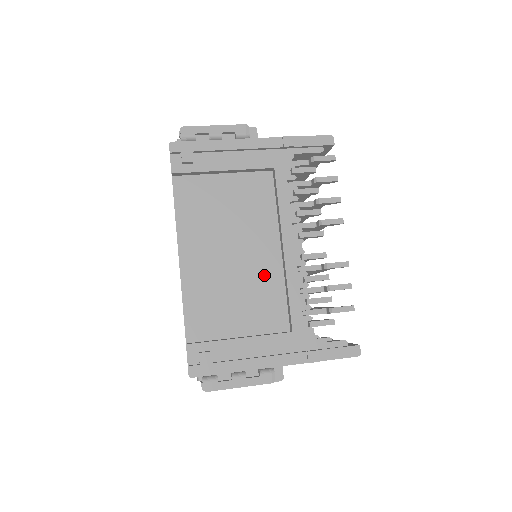
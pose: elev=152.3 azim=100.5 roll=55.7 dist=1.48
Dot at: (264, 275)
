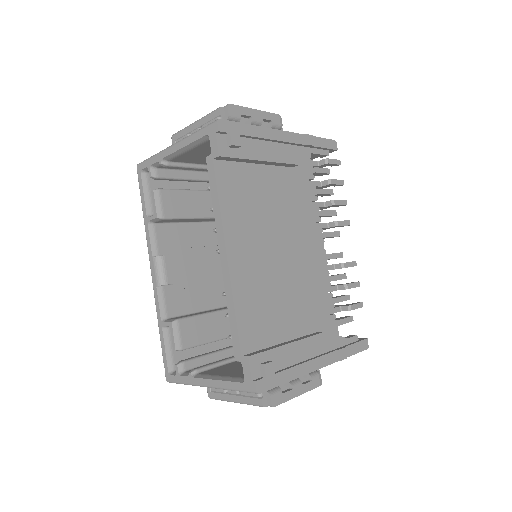
Dot at: (296, 275)
